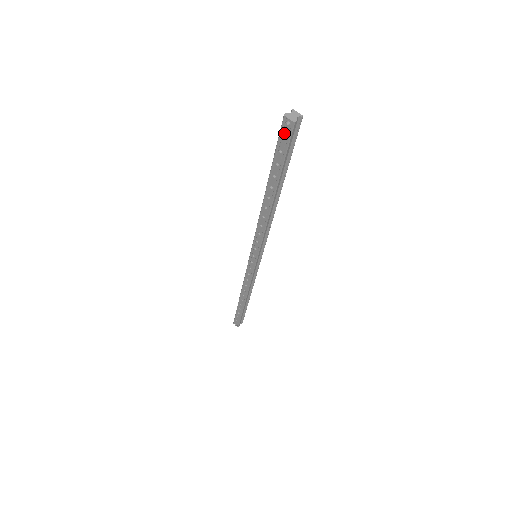
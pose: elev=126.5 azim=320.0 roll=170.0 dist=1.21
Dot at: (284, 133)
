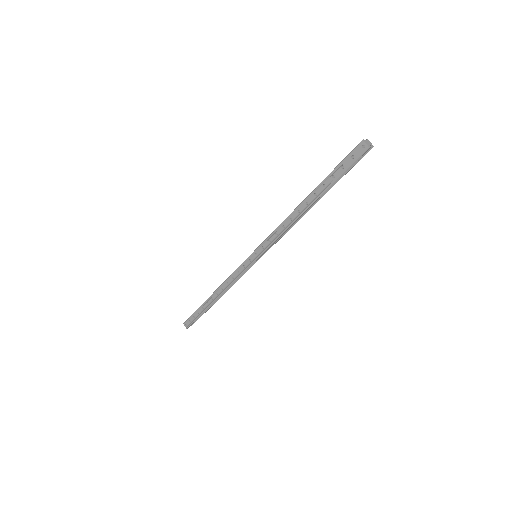
Dot at: (355, 153)
